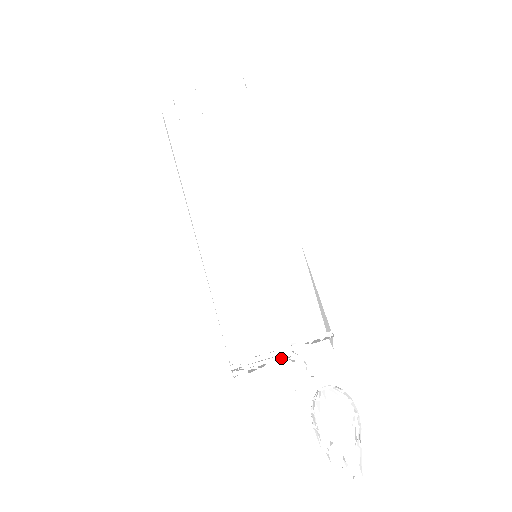
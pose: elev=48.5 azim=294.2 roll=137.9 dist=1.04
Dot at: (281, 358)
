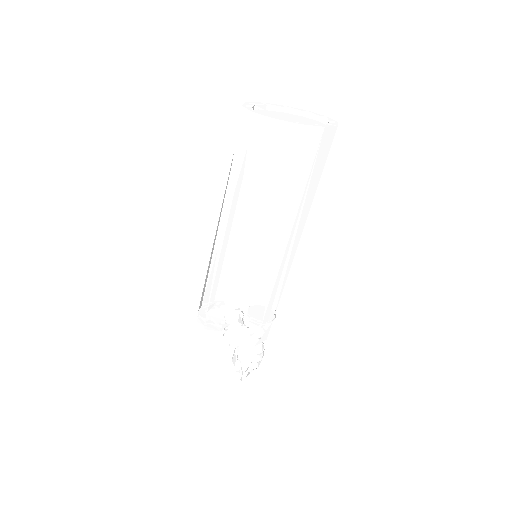
Dot at: (243, 327)
